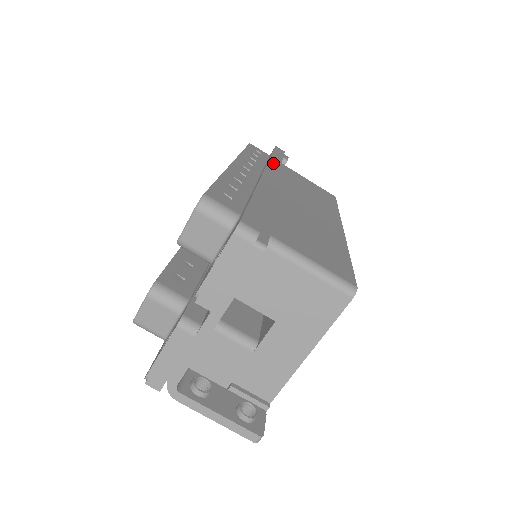
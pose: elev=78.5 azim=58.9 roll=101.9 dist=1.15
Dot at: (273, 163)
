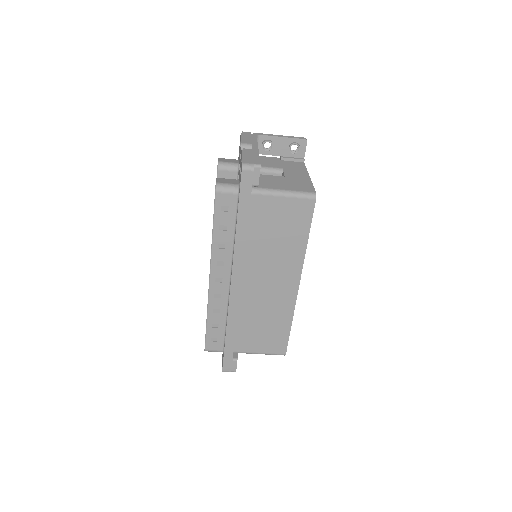
Dot at: (238, 252)
